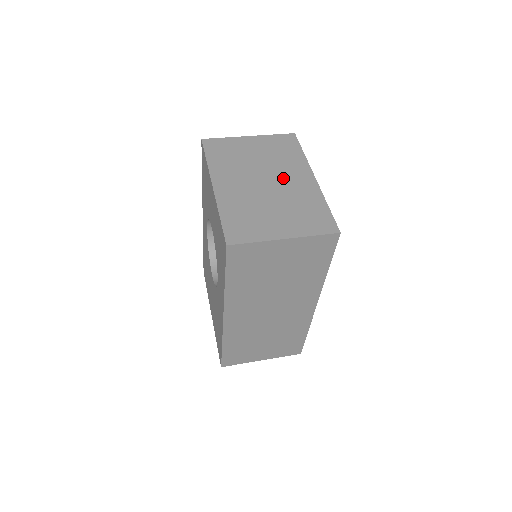
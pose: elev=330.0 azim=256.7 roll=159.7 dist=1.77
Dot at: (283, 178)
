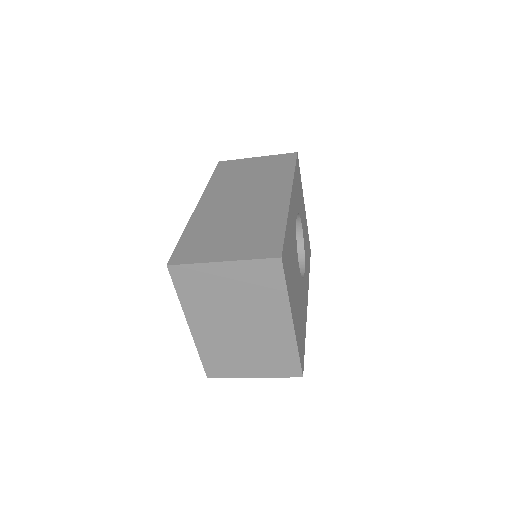
Dot at: occluded
